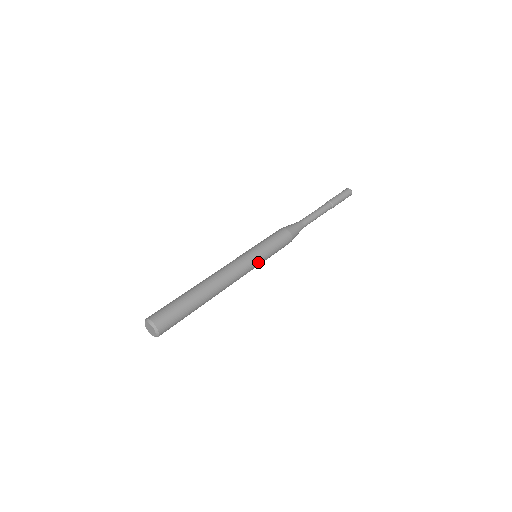
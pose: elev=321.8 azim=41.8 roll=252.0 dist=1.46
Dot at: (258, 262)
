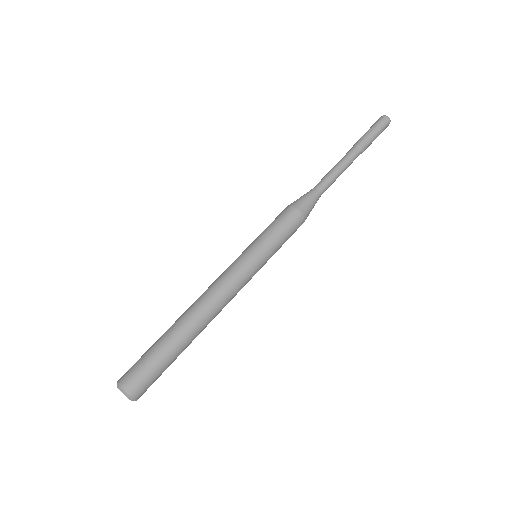
Dot at: (256, 264)
